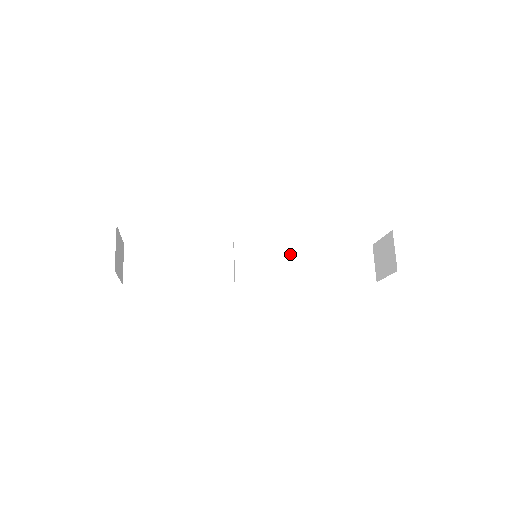
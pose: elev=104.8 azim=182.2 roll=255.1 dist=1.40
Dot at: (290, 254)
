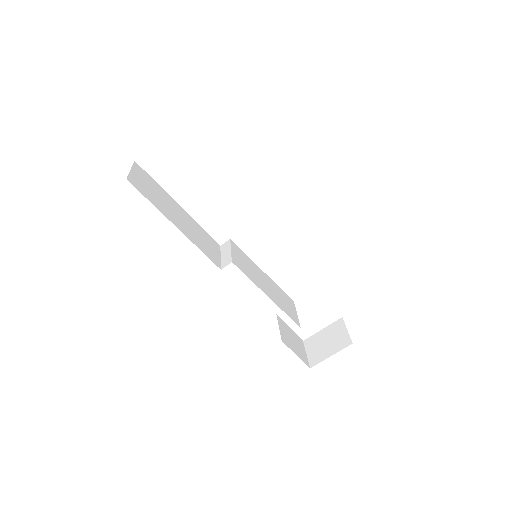
Dot at: (269, 284)
